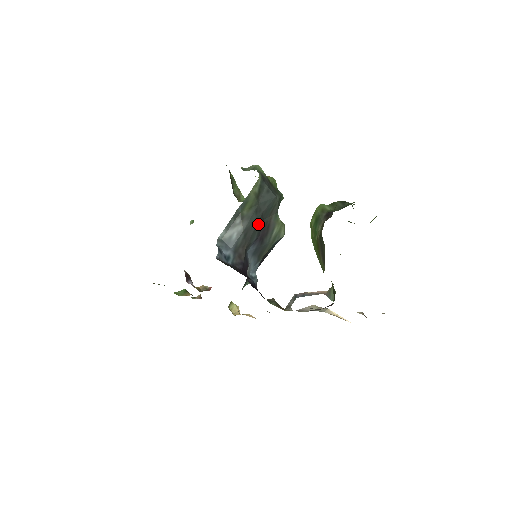
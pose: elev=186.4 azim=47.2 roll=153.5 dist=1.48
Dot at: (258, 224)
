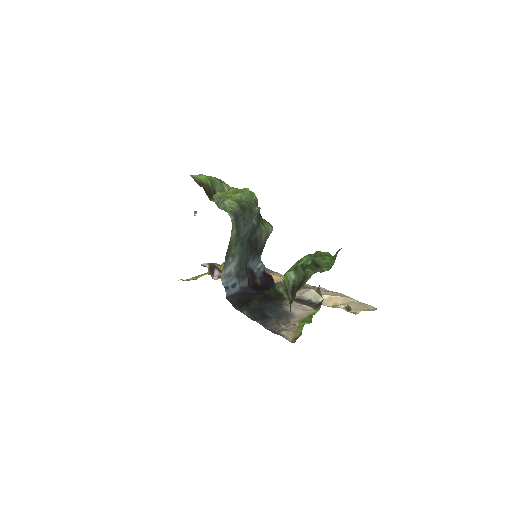
Dot at: (247, 248)
